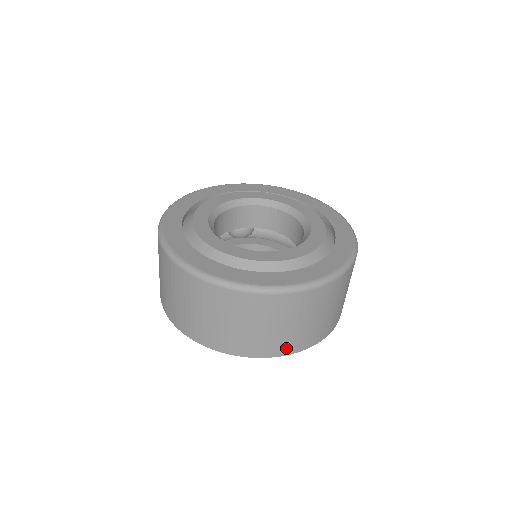
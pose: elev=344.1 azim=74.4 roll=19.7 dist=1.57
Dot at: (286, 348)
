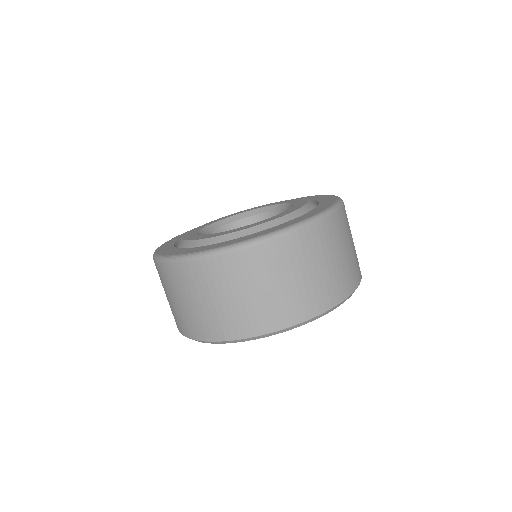
Dot at: (318, 304)
